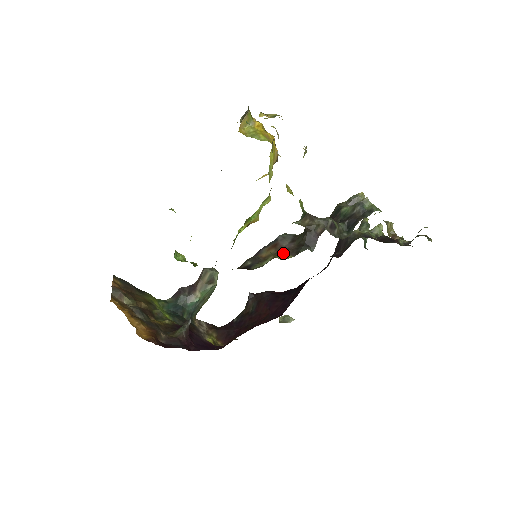
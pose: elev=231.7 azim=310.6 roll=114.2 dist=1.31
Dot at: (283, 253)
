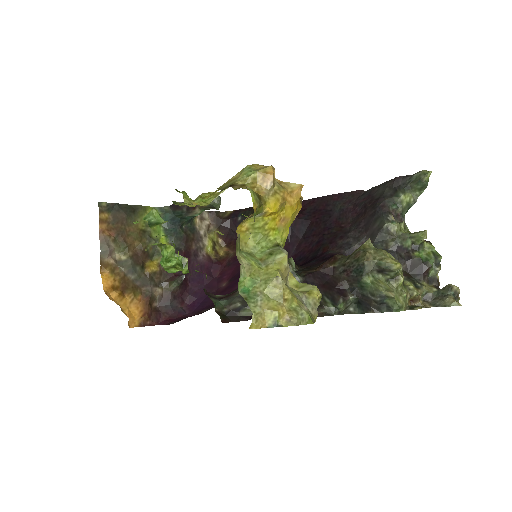
Dot at: occluded
